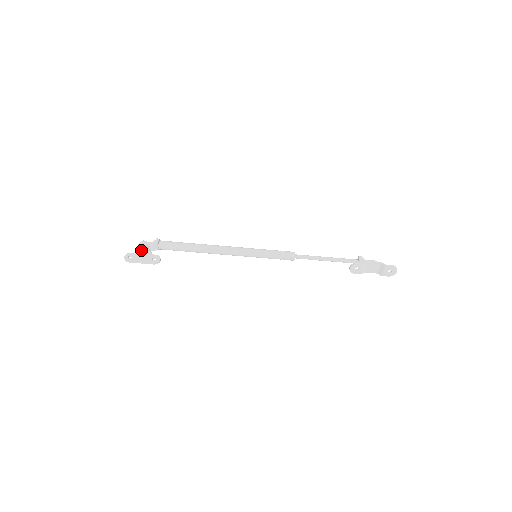
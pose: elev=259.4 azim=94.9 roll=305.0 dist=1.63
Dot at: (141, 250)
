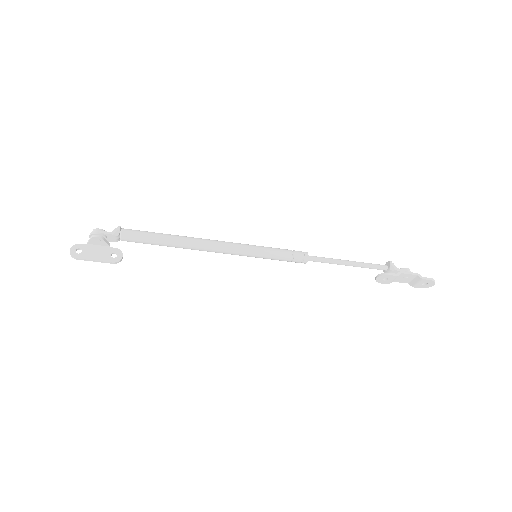
Dot at: (94, 241)
